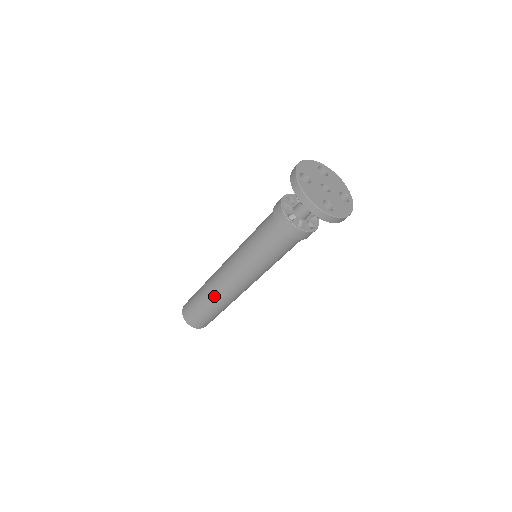
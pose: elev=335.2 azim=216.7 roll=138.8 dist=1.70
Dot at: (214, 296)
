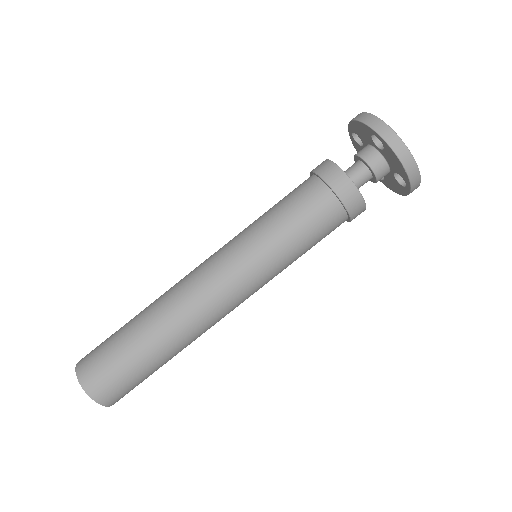
Dot at: (181, 334)
